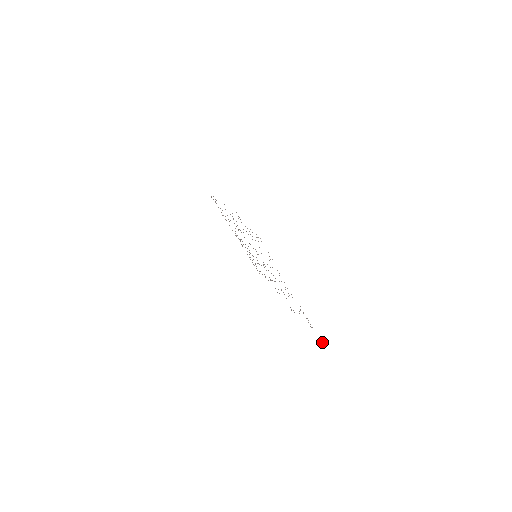
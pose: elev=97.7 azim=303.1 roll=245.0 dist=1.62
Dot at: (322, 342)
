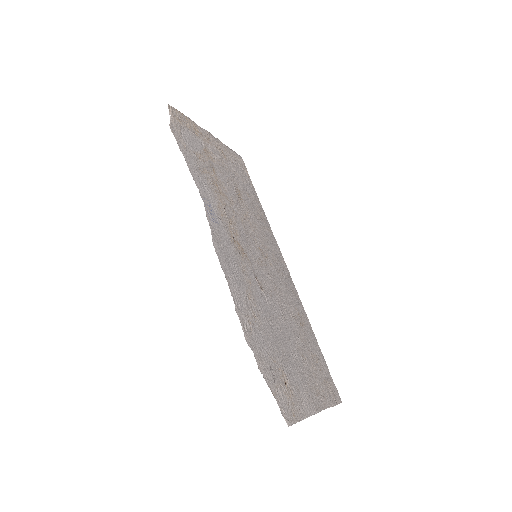
Dot at: (337, 403)
